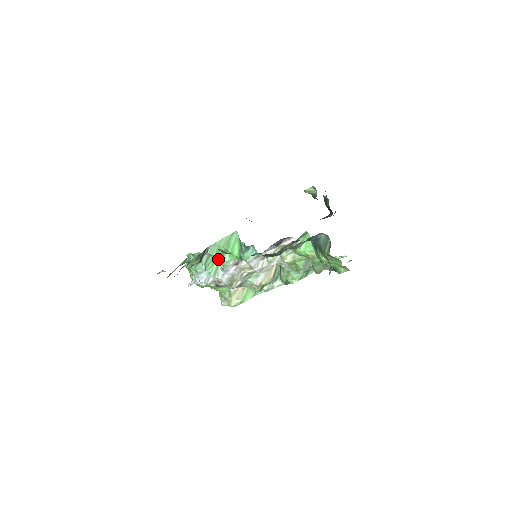
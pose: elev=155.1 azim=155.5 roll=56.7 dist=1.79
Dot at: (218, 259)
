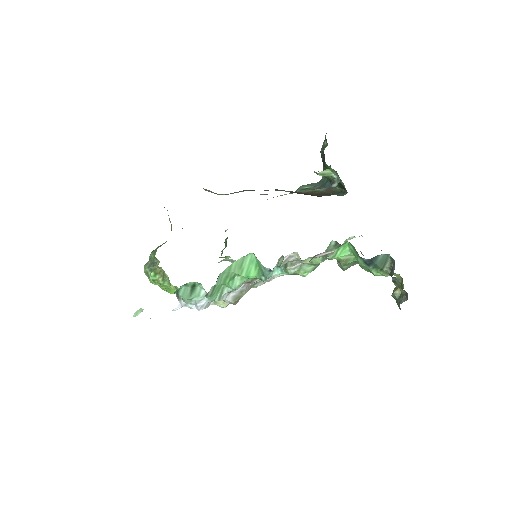
Dot at: (225, 284)
